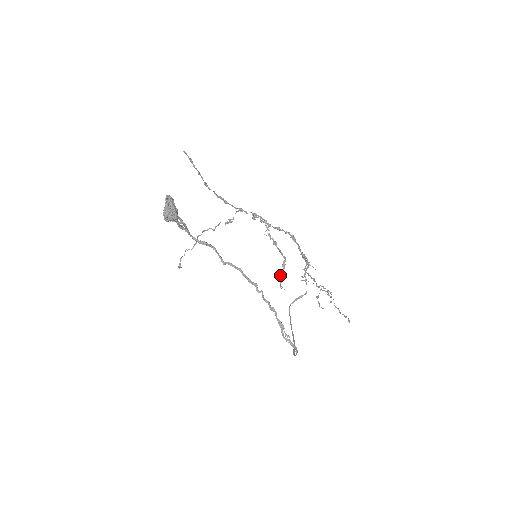
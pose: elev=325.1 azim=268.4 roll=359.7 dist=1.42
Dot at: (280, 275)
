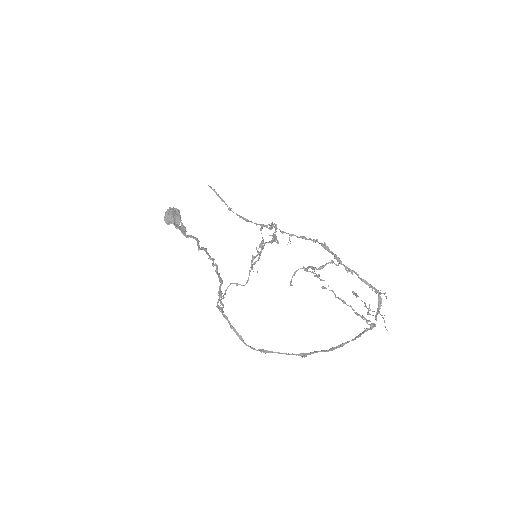
Dot at: occluded
